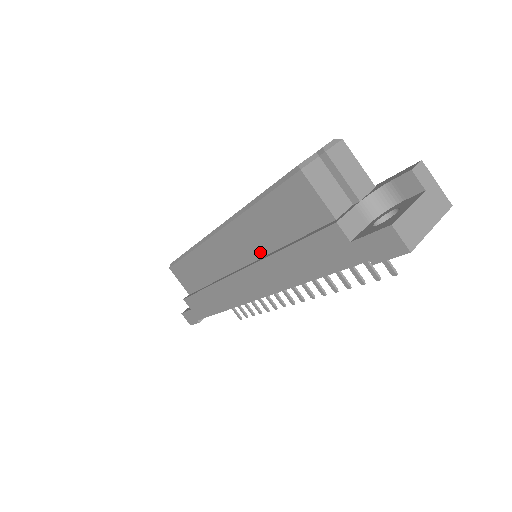
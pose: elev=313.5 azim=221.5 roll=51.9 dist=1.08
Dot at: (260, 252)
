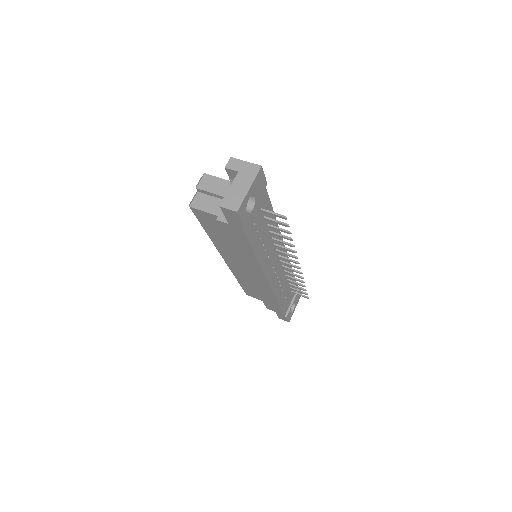
Dot at: occluded
